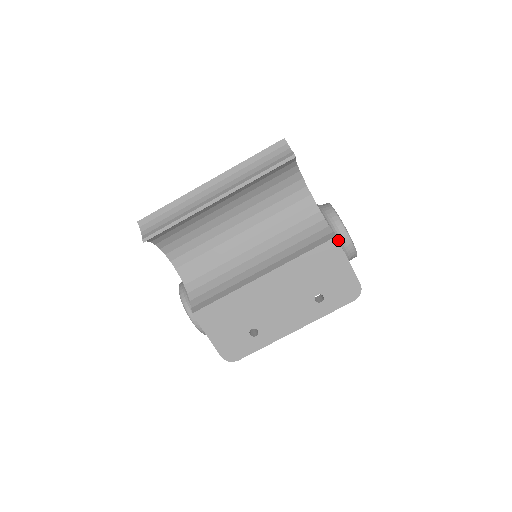
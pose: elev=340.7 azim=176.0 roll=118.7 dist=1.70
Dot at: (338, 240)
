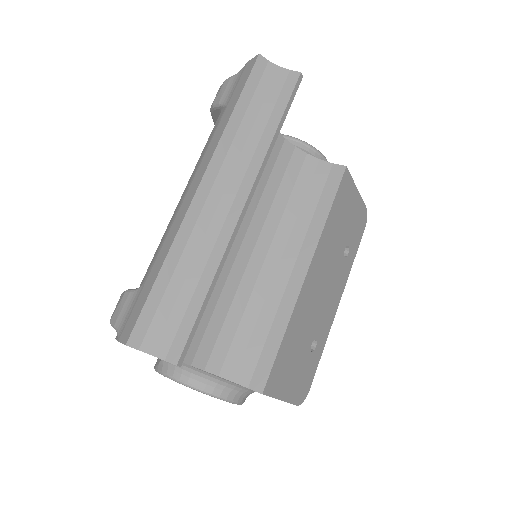
Dot at: occluded
